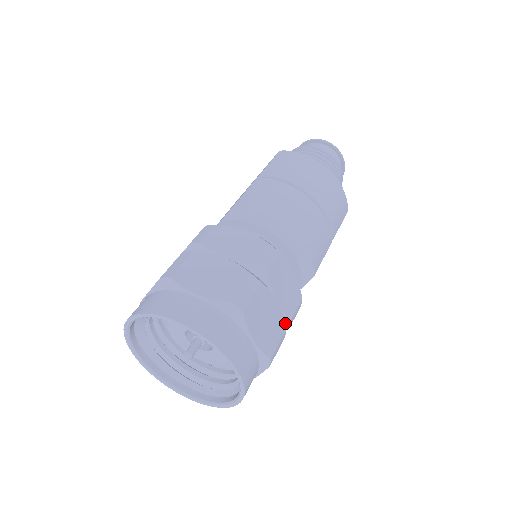
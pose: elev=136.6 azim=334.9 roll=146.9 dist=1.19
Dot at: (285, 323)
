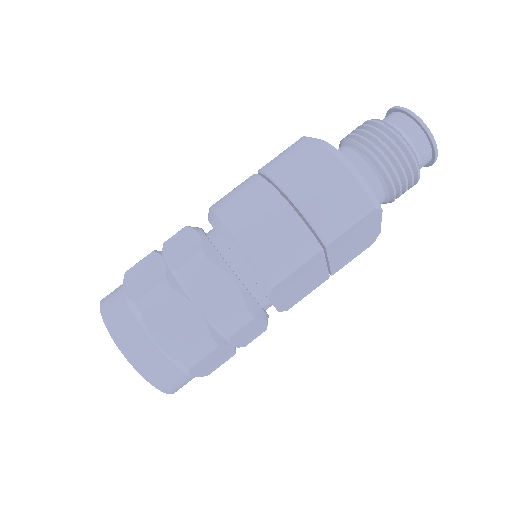
Dot at: (220, 332)
